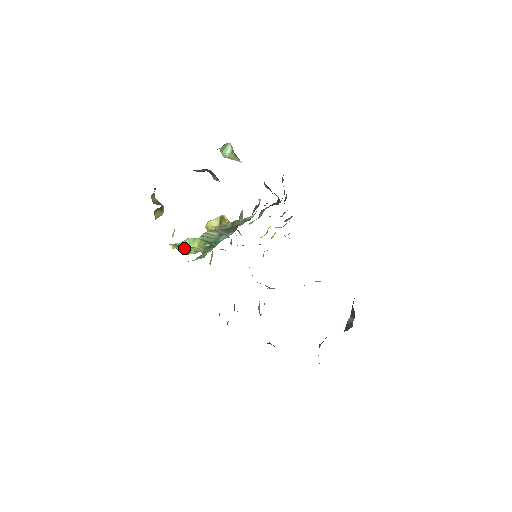
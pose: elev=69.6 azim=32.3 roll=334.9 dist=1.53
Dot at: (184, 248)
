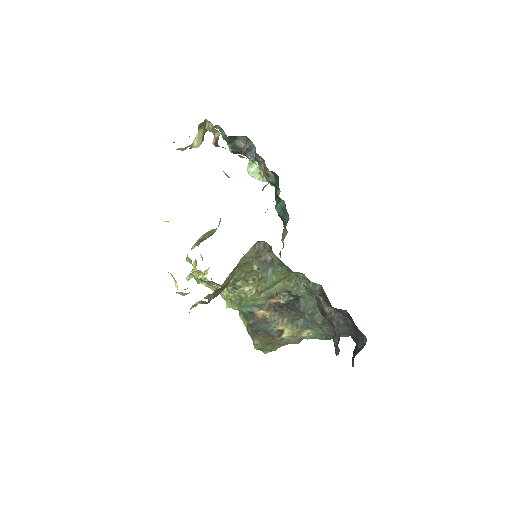
Dot at: occluded
